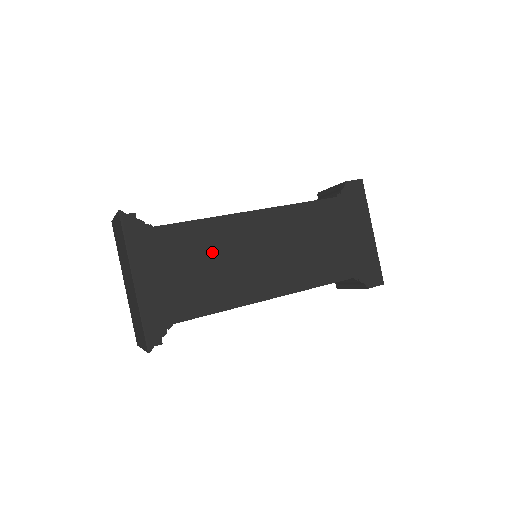
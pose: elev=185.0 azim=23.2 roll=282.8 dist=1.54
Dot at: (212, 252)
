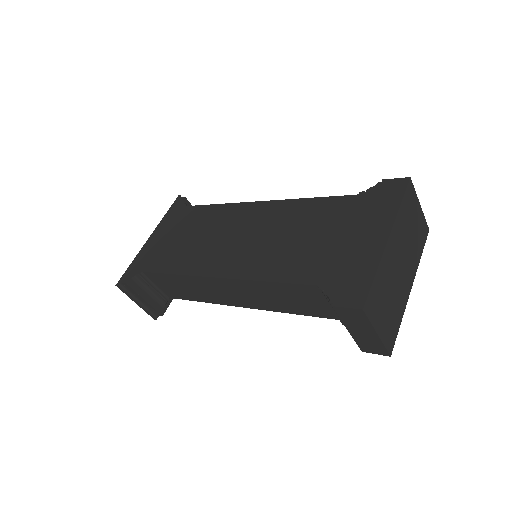
Dot at: (205, 228)
